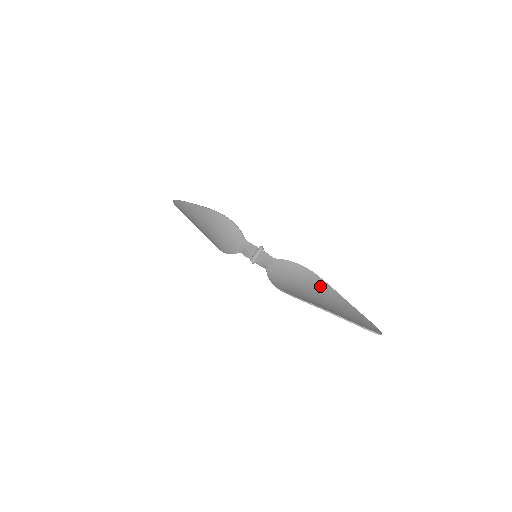
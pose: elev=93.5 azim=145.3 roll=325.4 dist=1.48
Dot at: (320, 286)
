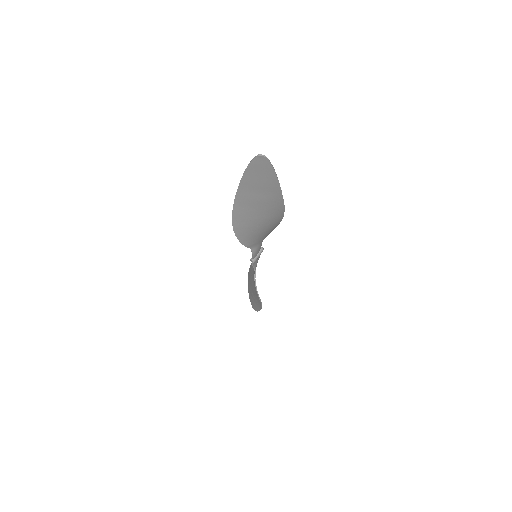
Dot at: (275, 215)
